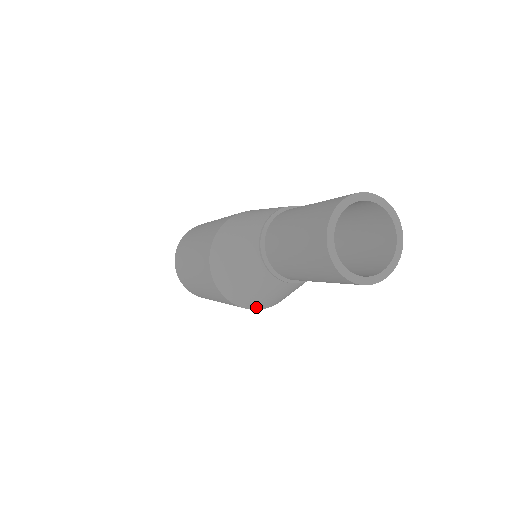
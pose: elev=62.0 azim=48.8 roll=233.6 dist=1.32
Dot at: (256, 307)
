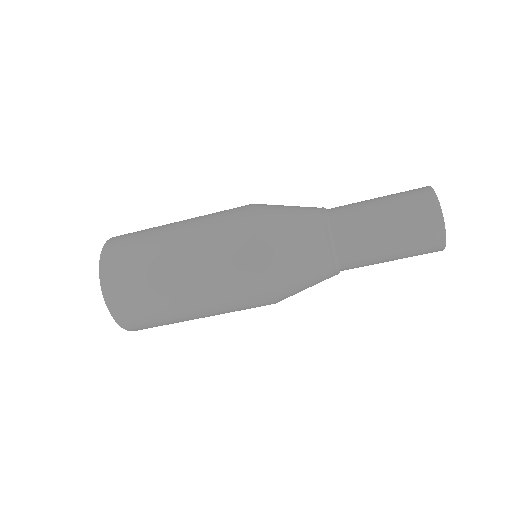
Dot at: (268, 275)
